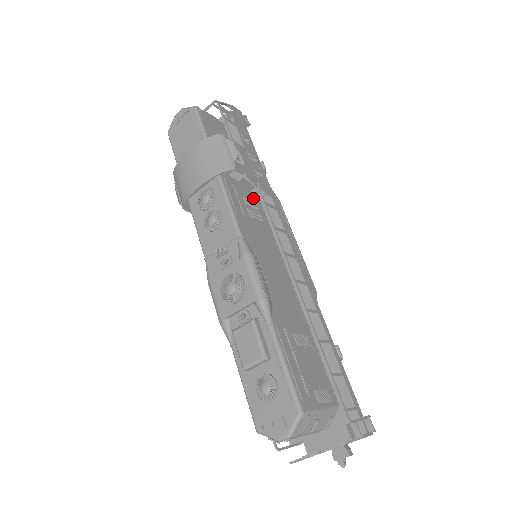
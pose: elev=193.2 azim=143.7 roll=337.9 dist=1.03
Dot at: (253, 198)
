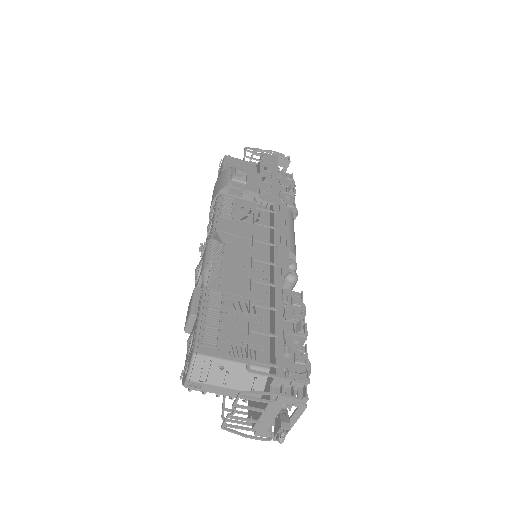
Dot at: (258, 209)
